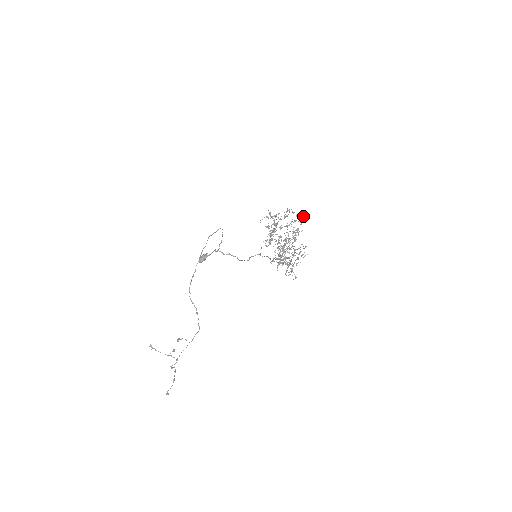
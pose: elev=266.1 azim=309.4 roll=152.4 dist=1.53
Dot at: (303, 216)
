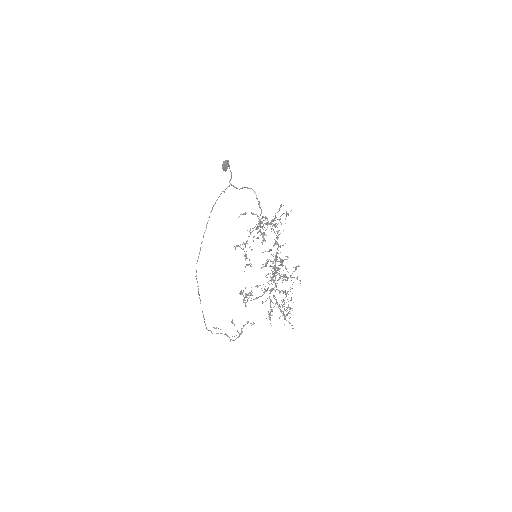
Dot at: occluded
